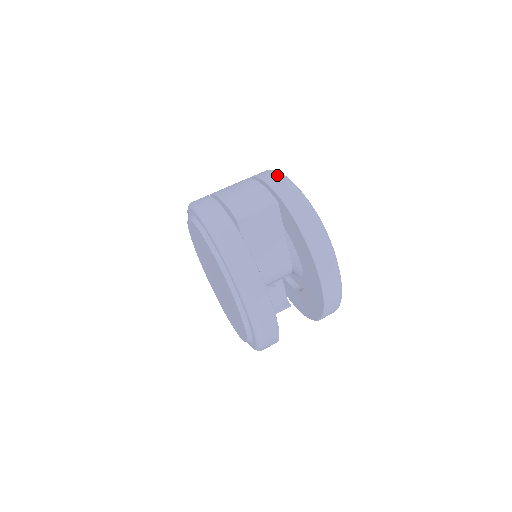
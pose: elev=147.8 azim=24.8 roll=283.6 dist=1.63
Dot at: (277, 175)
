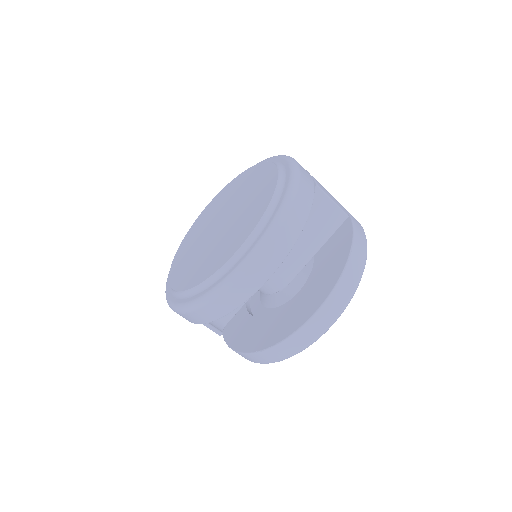
Dot at: occluded
